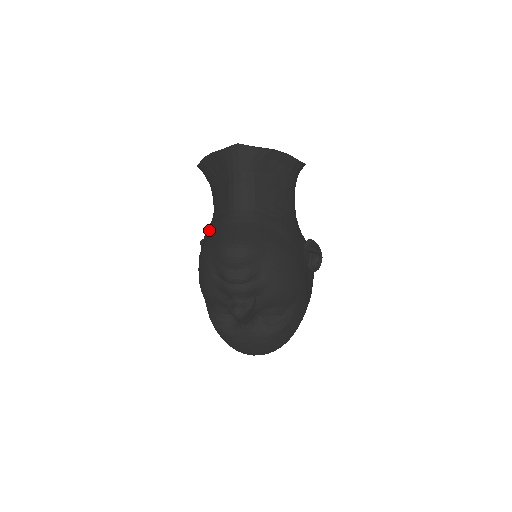
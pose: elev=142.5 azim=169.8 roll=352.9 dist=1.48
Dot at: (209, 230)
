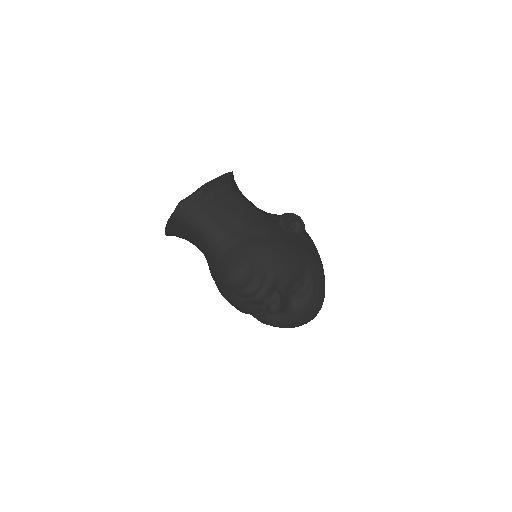
Dot at: (210, 271)
